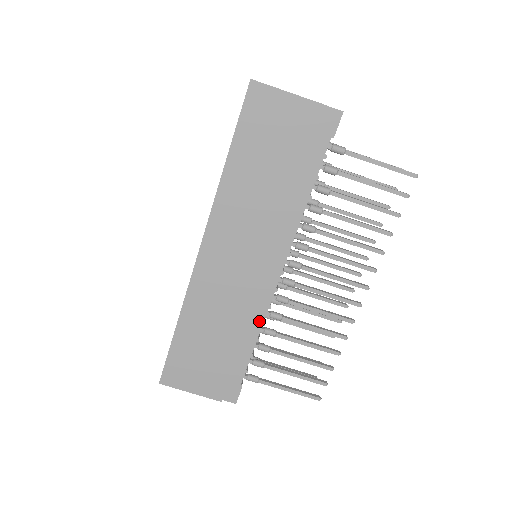
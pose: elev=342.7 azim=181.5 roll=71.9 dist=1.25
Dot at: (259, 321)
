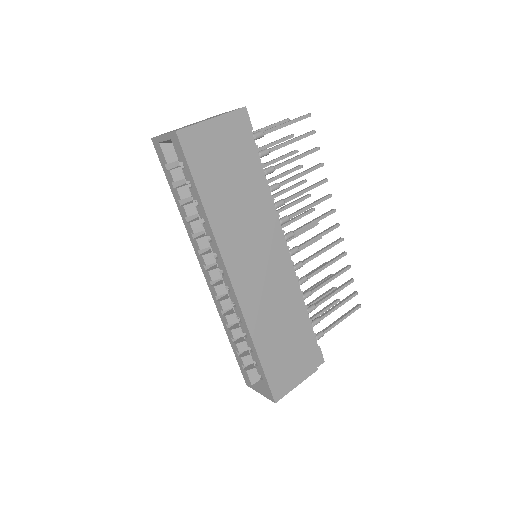
Dot at: (298, 294)
